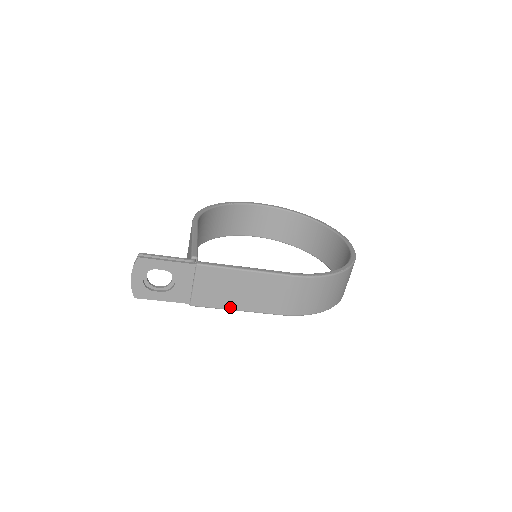
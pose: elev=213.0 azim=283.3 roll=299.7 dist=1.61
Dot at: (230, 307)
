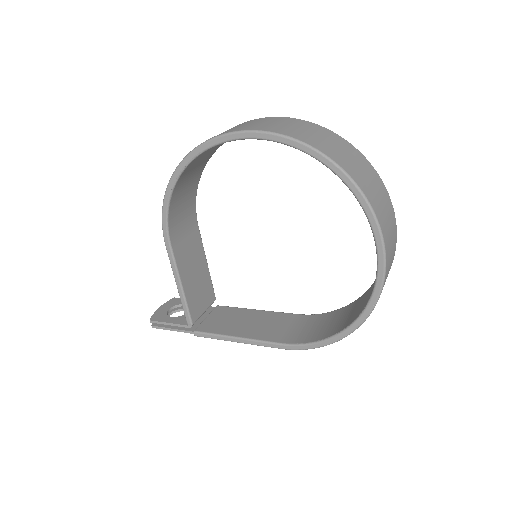
Dot at: occluded
